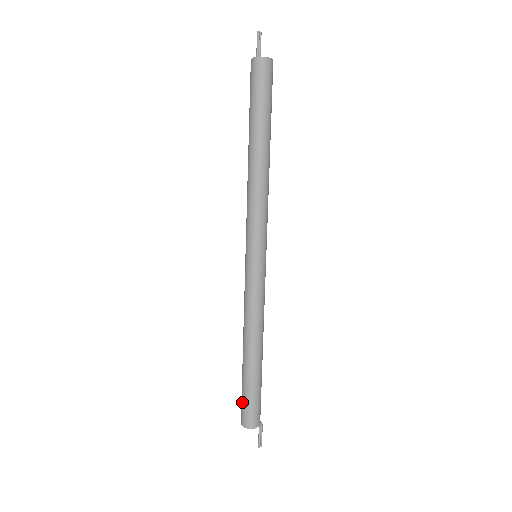
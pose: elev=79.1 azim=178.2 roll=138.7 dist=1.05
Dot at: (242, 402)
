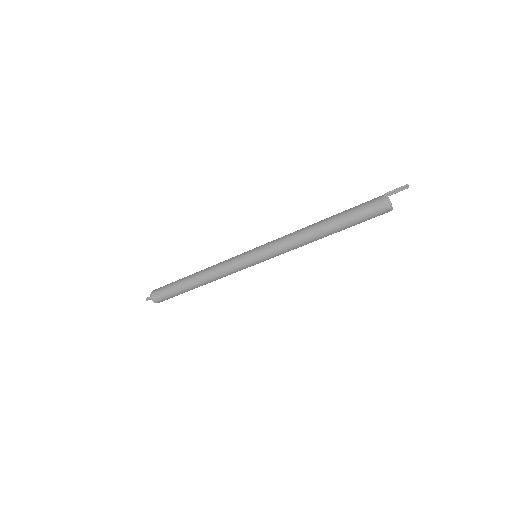
Dot at: (167, 297)
